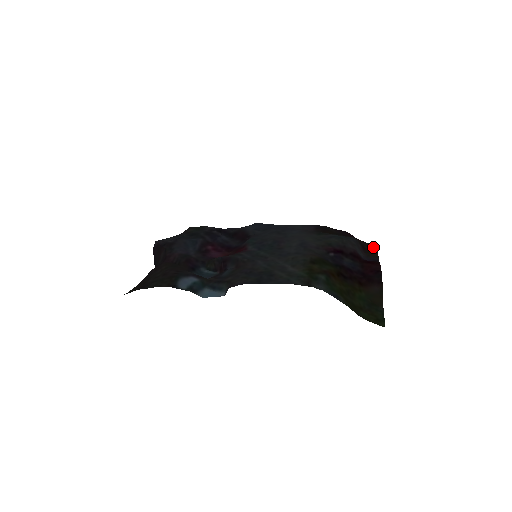
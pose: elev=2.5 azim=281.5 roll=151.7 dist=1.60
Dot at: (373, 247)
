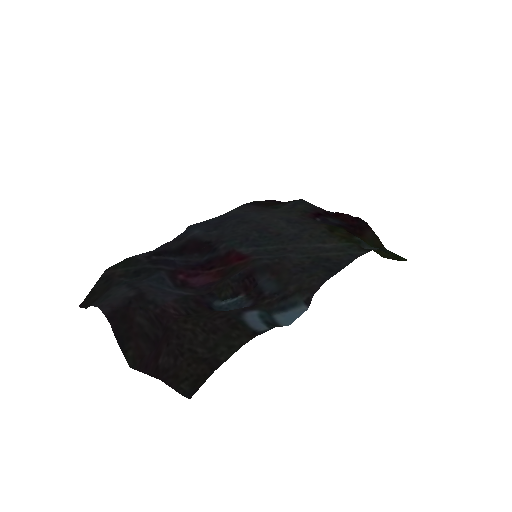
Dot at: occluded
